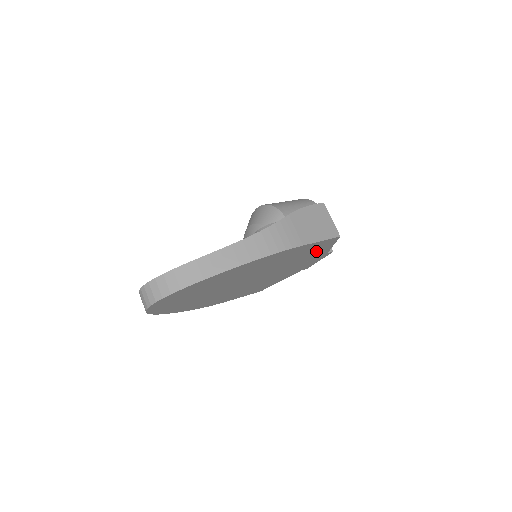
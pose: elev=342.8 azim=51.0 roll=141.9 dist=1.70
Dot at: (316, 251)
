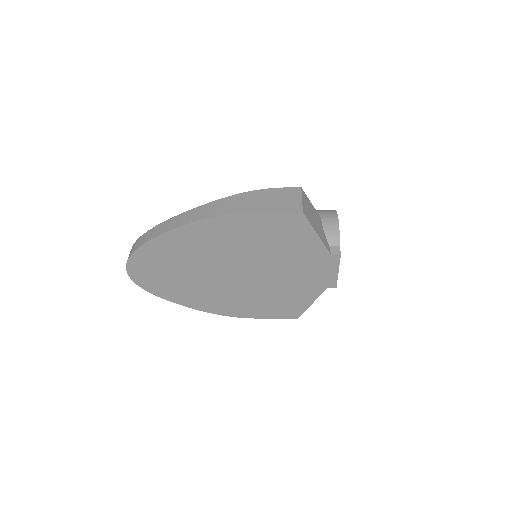
Dot at: (296, 239)
